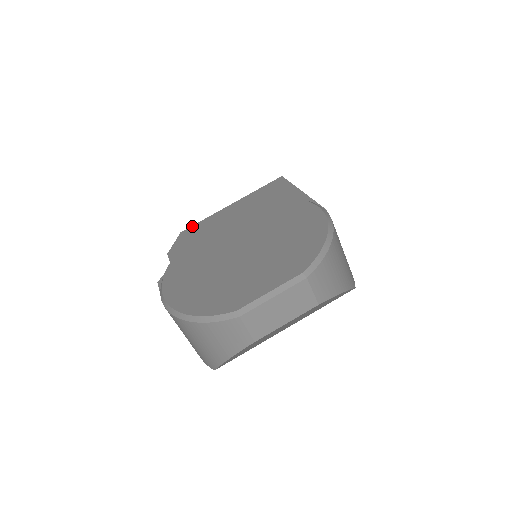
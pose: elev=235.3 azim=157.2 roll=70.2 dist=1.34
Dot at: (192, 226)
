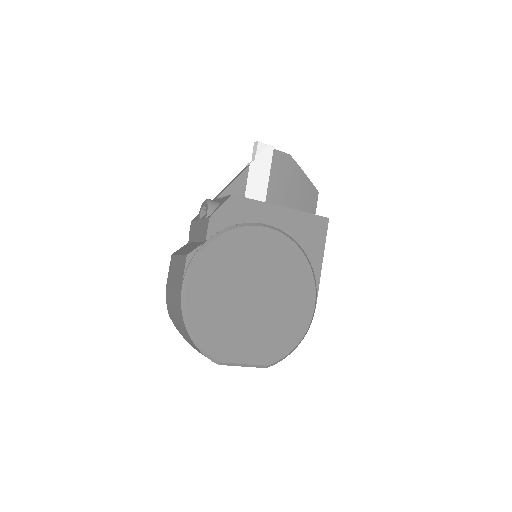
Dot at: (244, 198)
